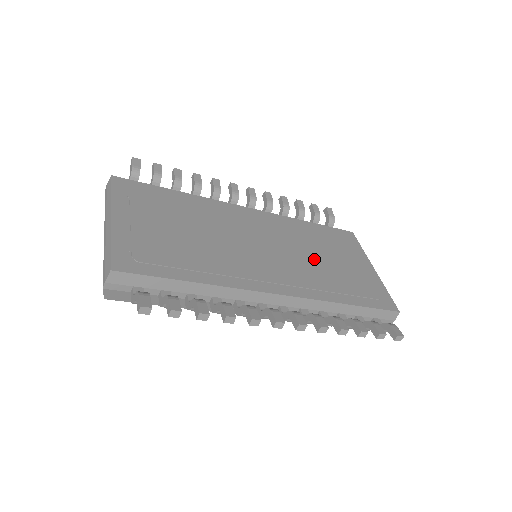
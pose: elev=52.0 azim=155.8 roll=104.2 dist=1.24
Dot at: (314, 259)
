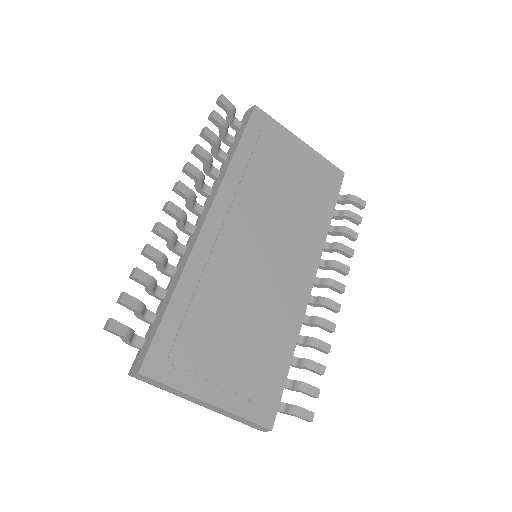
Dot at: (285, 204)
